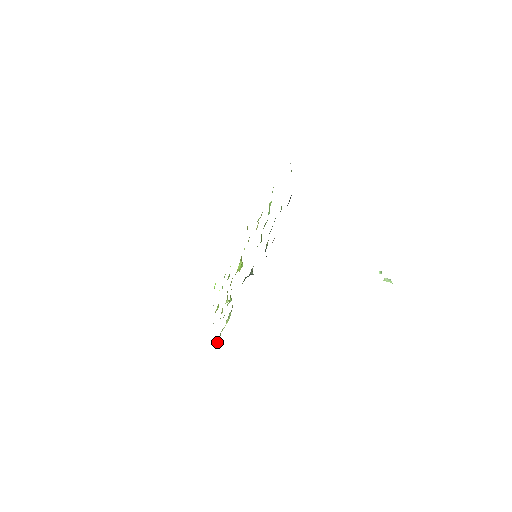
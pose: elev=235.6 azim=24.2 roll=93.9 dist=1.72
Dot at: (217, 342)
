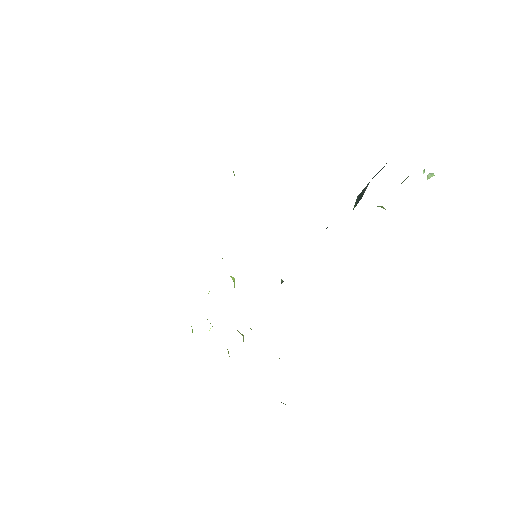
Dot at: occluded
